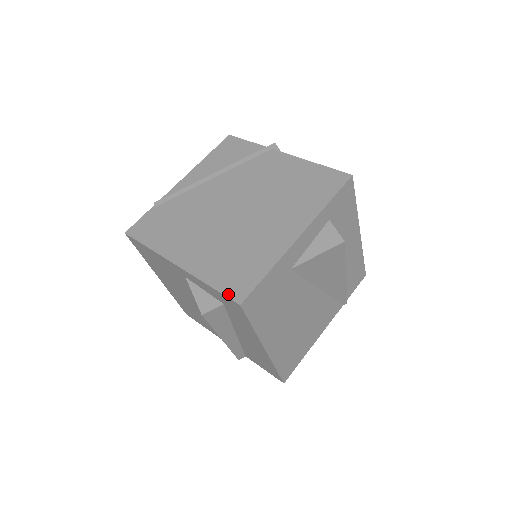
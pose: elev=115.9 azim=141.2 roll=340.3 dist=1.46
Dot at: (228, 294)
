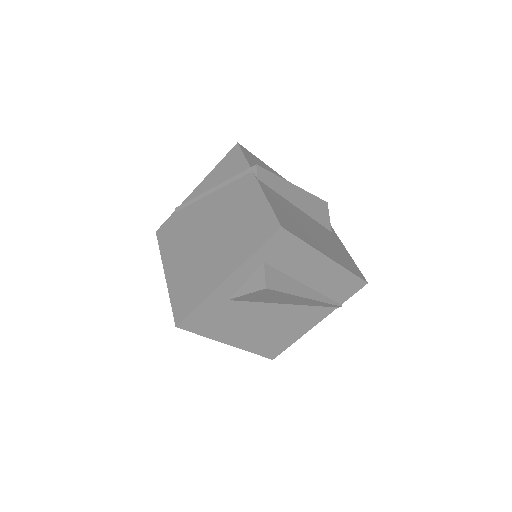
Dot at: (174, 314)
